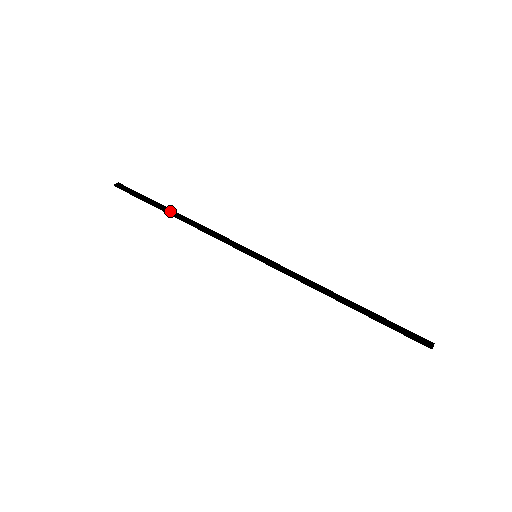
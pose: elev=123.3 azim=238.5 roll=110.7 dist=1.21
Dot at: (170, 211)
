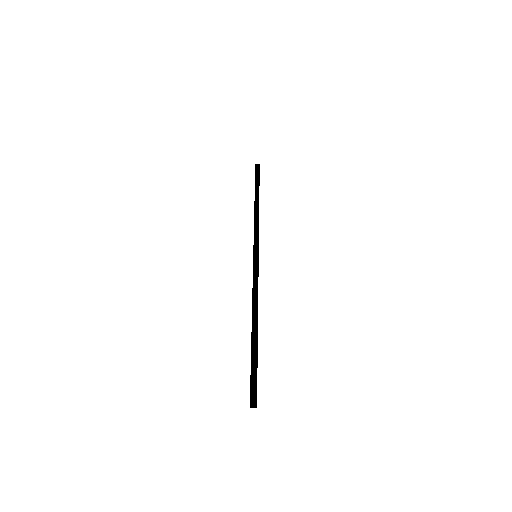
Dot at: (256, 197)
